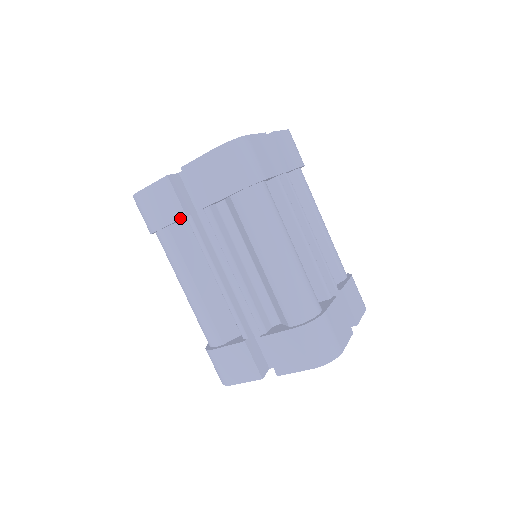
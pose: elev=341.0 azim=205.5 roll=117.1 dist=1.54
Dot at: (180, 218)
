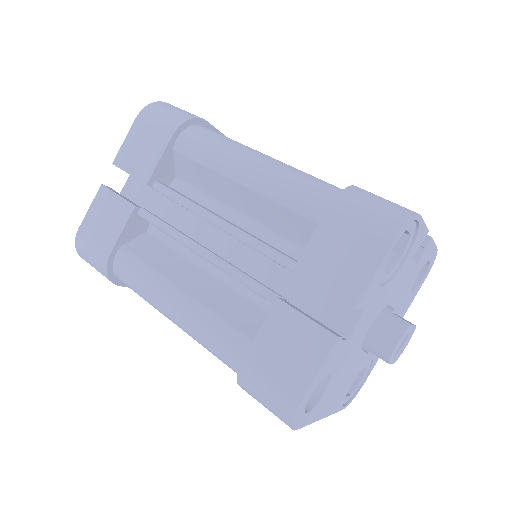
Dot at: (129, 214)
